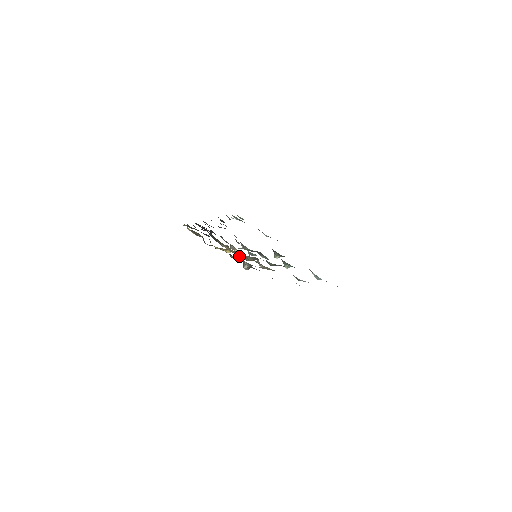
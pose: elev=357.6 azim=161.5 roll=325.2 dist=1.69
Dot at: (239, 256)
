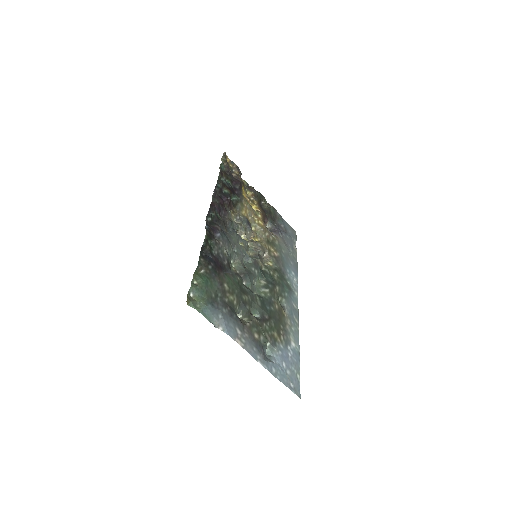
Dot at: (250, 234)
